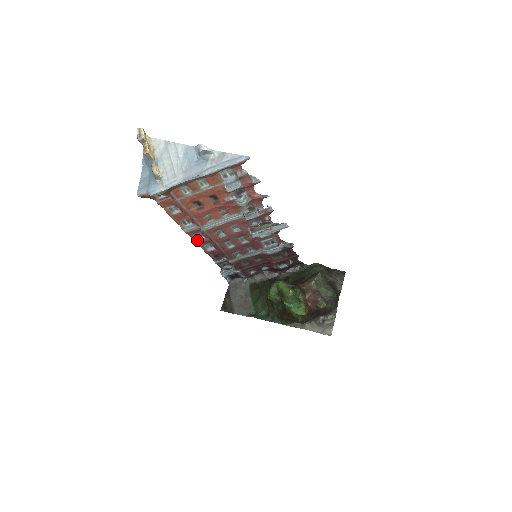
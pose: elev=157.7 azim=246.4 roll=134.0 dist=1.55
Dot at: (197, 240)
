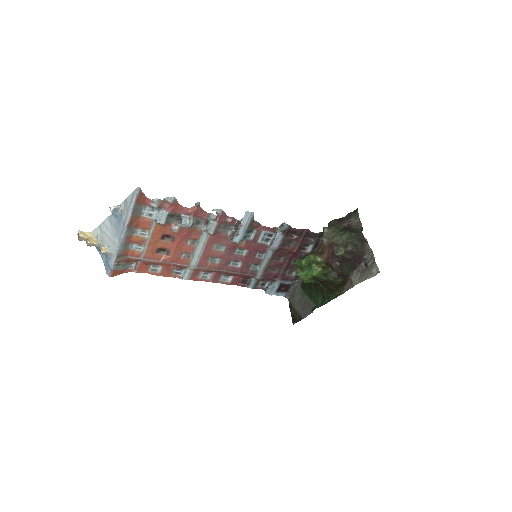
Dot at: (208, 280)
